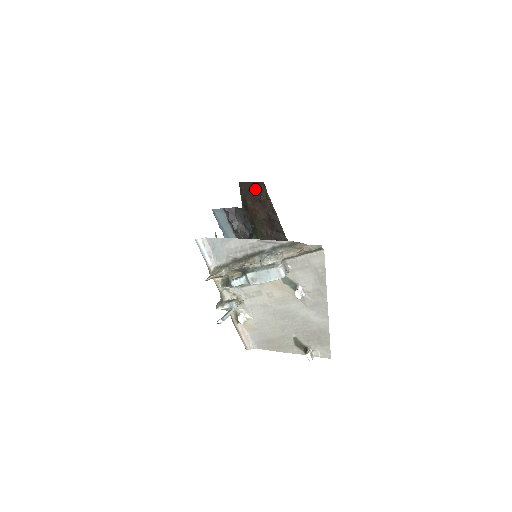
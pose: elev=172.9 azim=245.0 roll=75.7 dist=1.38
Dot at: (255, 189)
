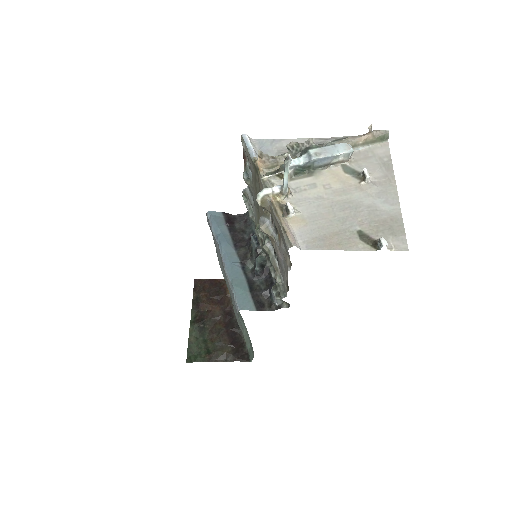
Dot at: (213, 285)
